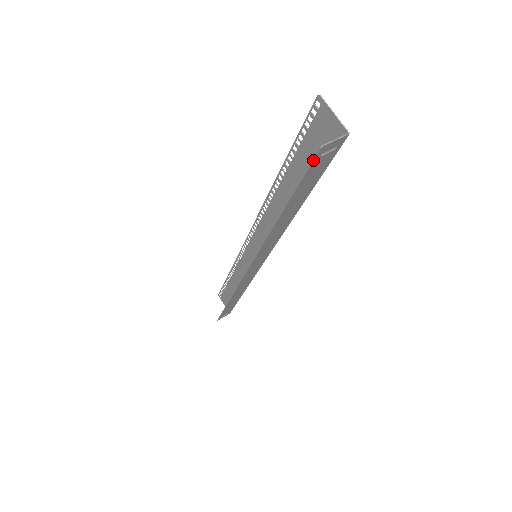
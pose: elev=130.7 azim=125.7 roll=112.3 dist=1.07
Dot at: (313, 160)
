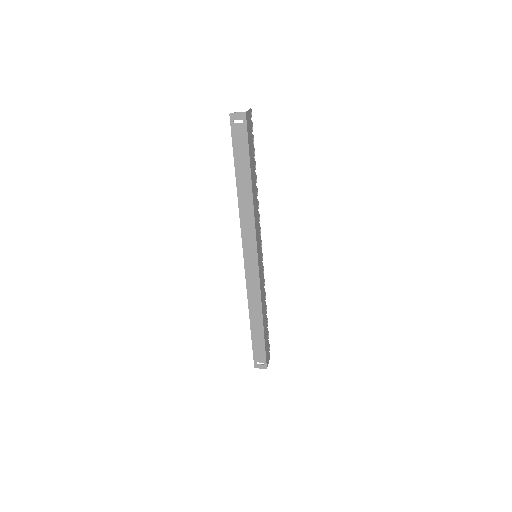
Dot at: (230, 124)
